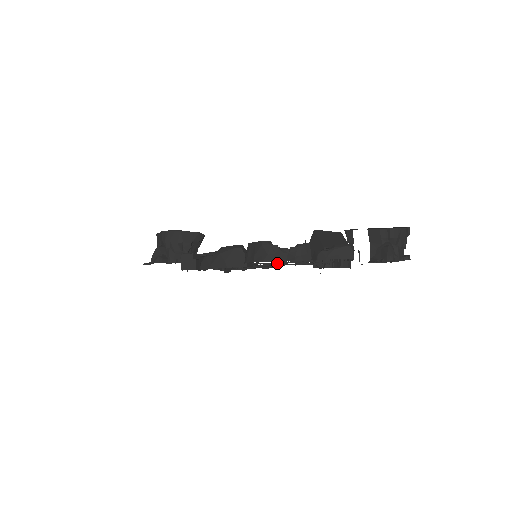
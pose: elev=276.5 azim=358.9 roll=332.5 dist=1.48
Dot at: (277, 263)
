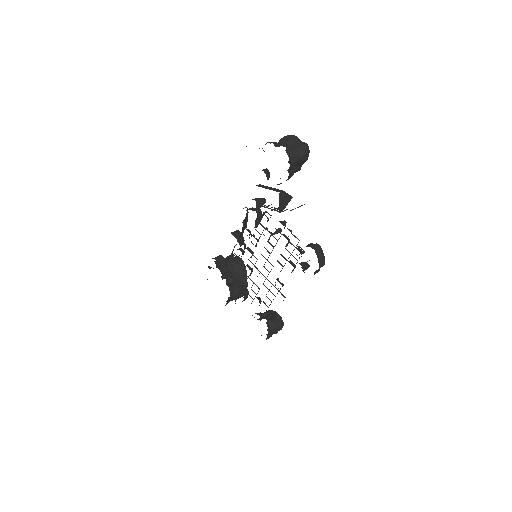
Dot at: occluded
